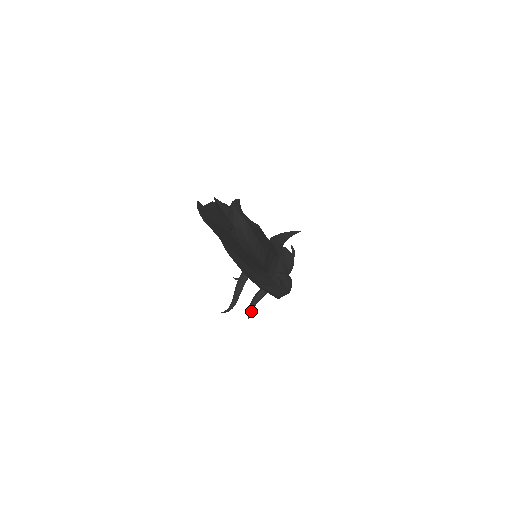
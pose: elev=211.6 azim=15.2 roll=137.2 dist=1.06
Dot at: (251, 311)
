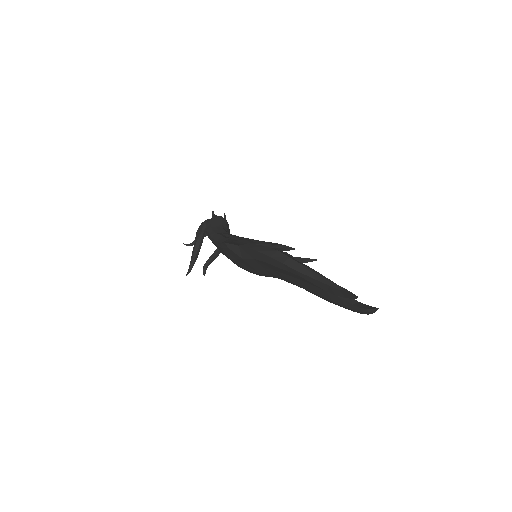
Dot at: occluded
